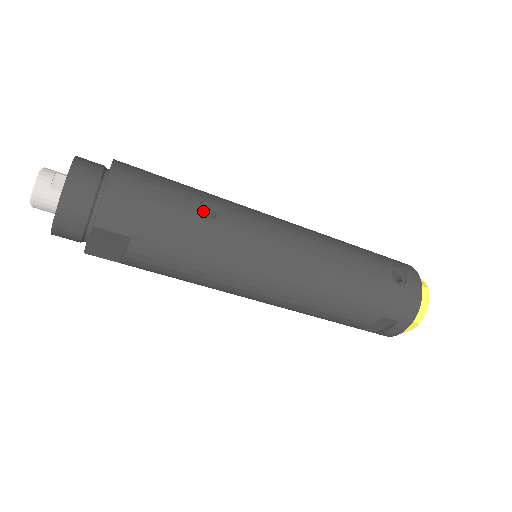
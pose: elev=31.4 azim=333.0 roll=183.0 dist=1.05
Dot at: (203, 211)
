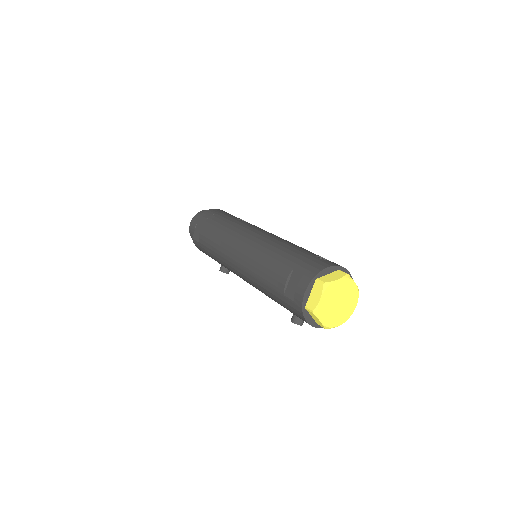
Dot at: occluded
